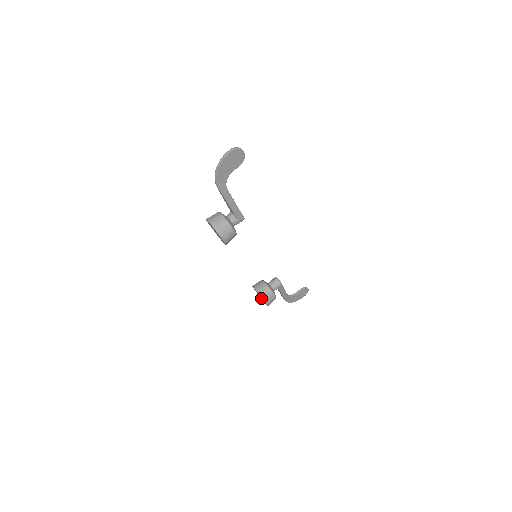
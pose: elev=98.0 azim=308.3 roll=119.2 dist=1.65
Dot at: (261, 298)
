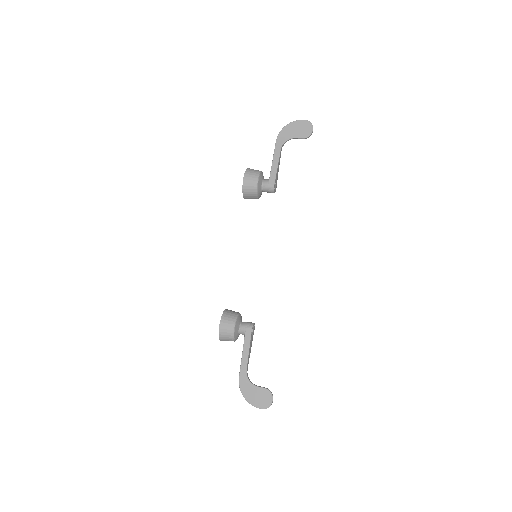
Dot at: occluded
